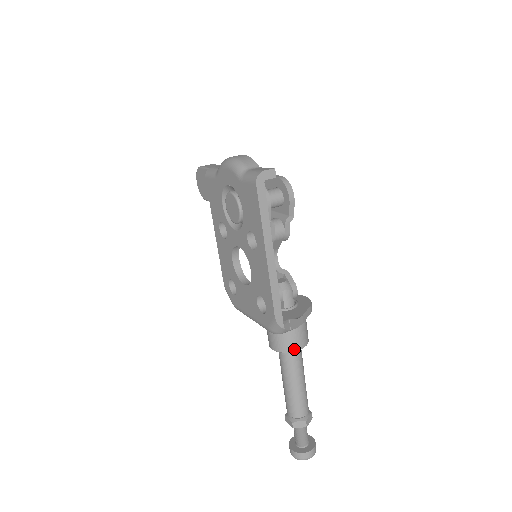
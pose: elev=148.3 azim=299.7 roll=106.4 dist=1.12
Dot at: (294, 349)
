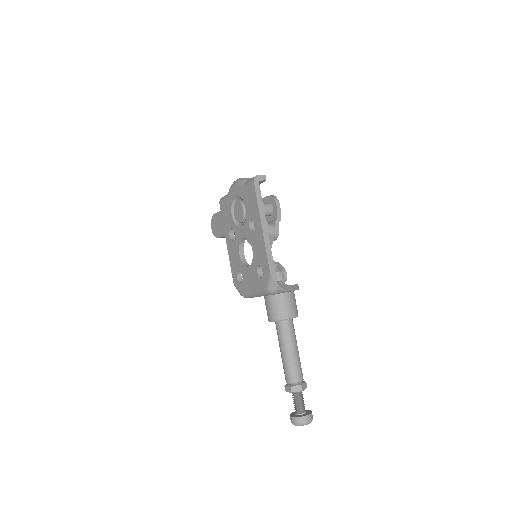
Dot at: (287, 317)
